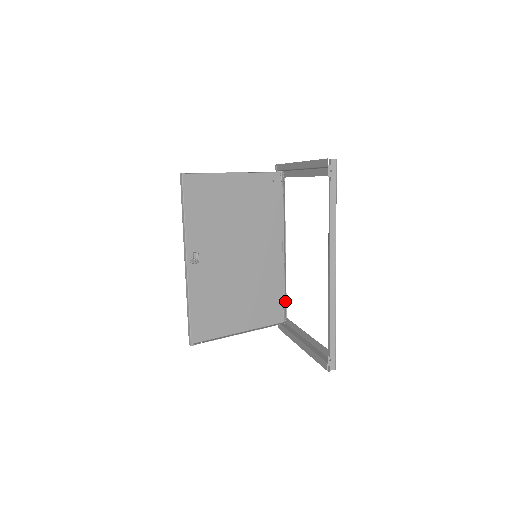
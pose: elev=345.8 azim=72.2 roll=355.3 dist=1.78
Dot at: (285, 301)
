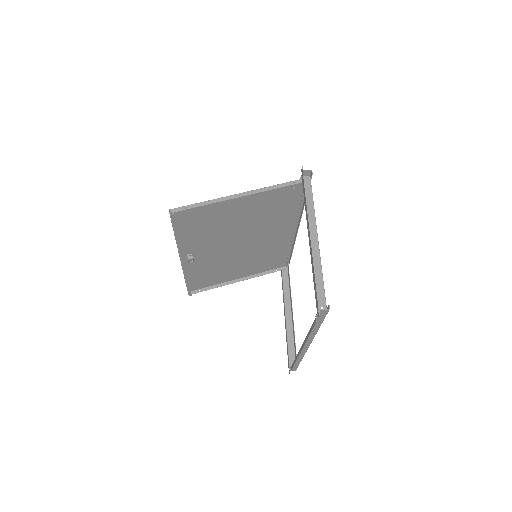
Dot at: (290, 256)
